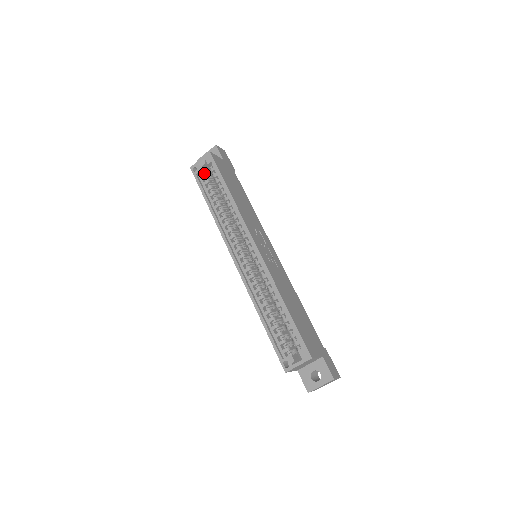
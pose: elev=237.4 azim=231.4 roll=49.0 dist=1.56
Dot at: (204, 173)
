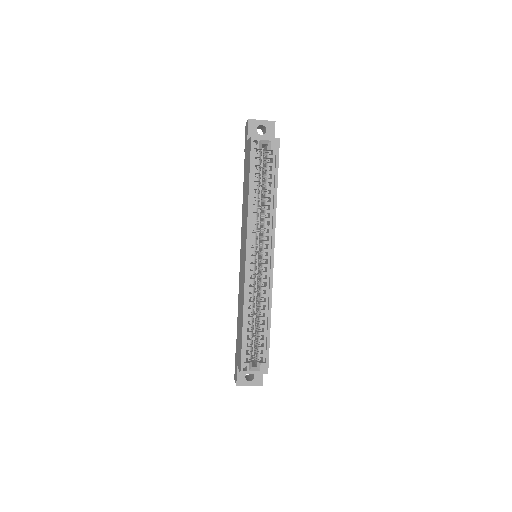
Dot at: (258, 149)
